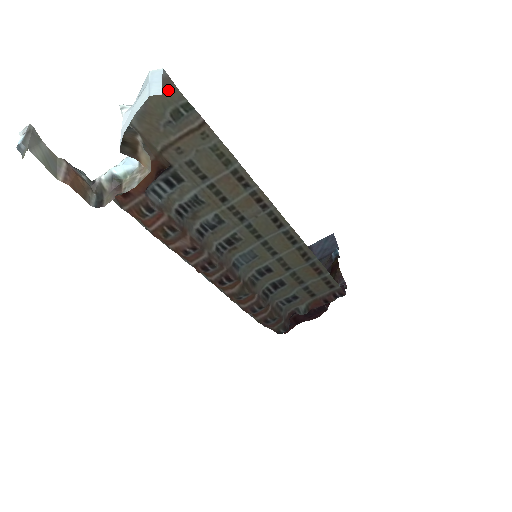
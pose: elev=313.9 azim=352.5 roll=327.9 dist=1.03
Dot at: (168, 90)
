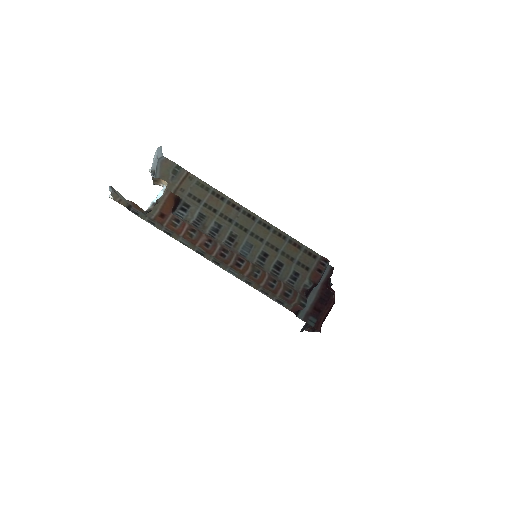
Dot at: (168, 163)
